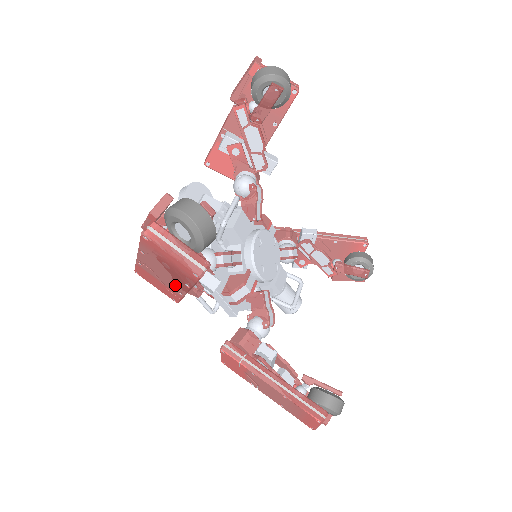
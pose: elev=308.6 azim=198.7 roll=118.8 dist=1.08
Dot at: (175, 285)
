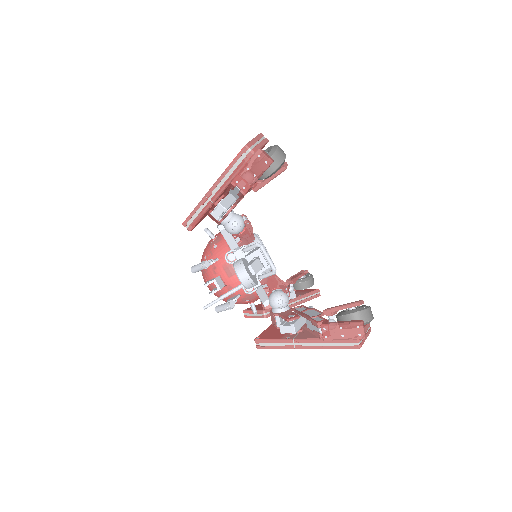
Dot at: occluded
